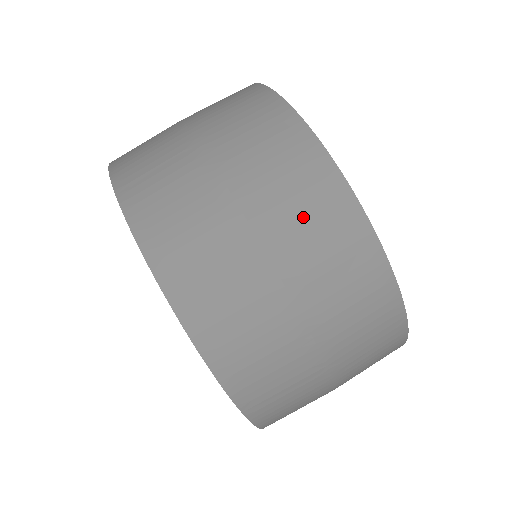
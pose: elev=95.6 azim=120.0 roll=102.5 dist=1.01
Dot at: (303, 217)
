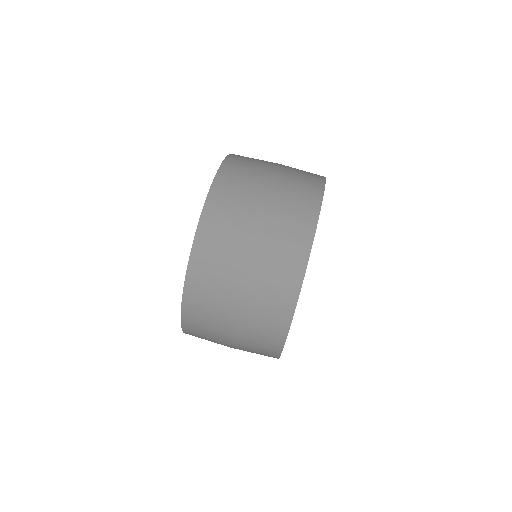
Dot at: (275, 264)
